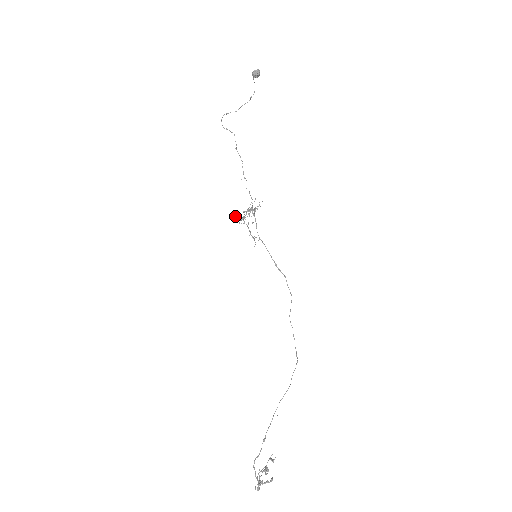
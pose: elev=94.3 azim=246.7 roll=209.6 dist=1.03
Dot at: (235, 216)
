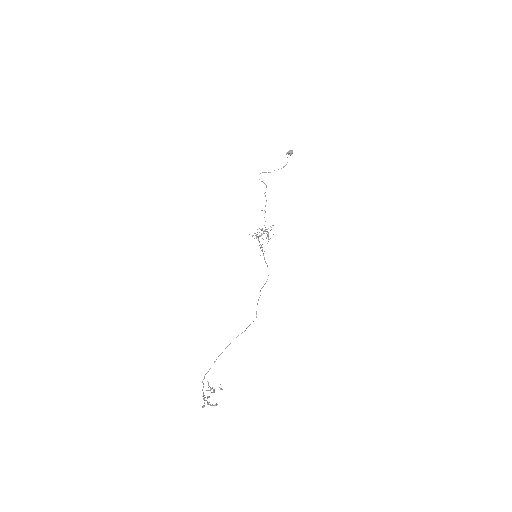
Dot at: occluded
